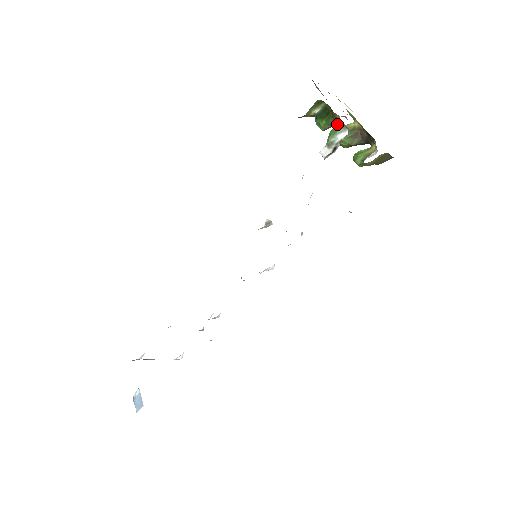
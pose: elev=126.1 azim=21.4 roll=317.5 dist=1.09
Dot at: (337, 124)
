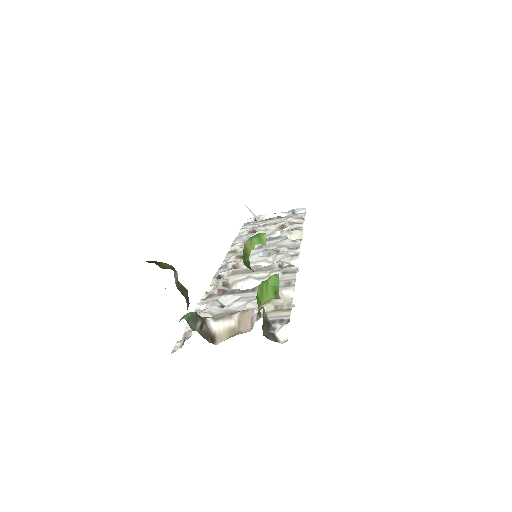
Dot at: occluded
